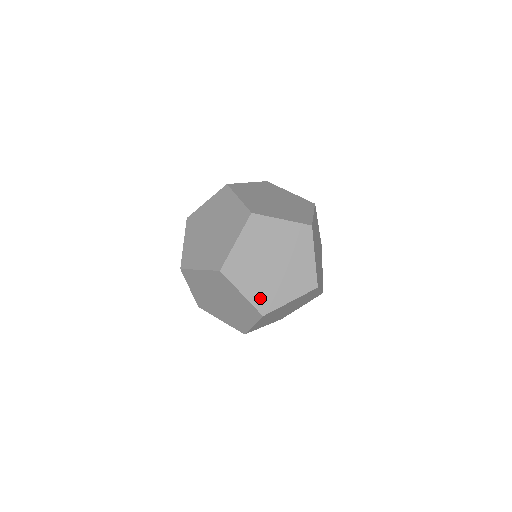
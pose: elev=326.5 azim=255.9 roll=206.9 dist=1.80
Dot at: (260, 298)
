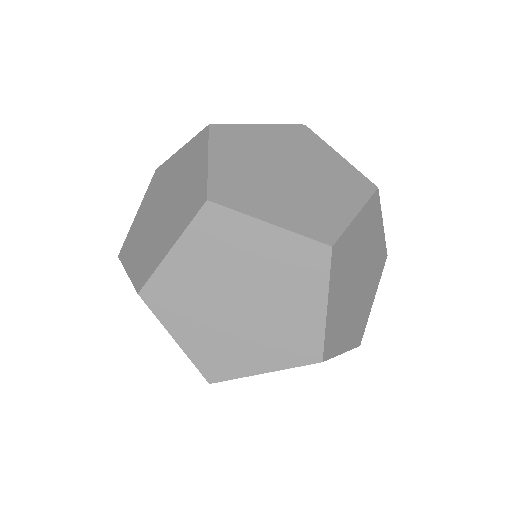
Dot at: (207, 354)
